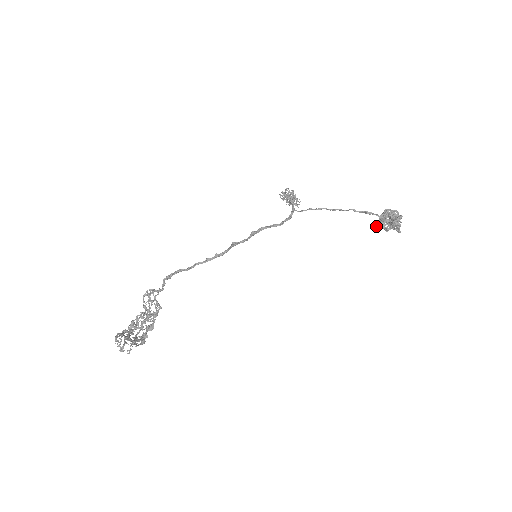
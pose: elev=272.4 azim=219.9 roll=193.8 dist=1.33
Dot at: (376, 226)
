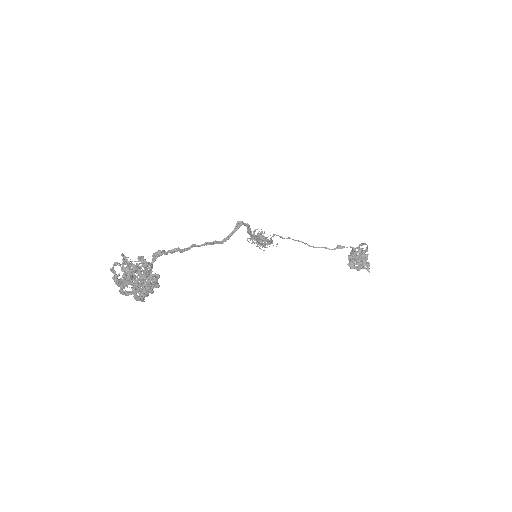
Dot at: (348, 265)
